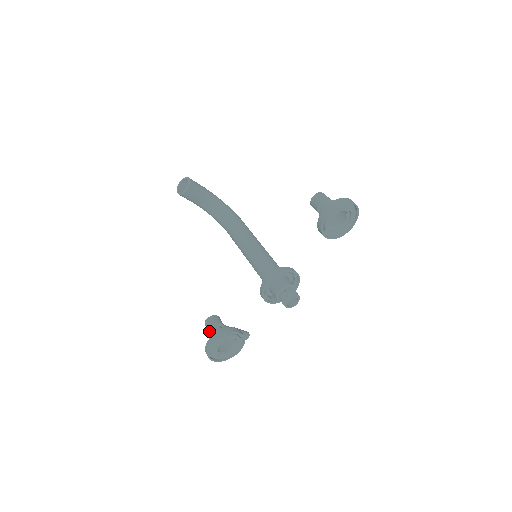
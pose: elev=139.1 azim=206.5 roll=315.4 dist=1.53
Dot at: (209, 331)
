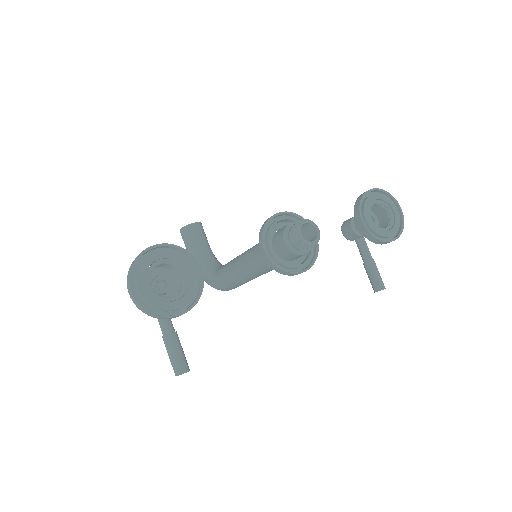
Dot at: occluded
